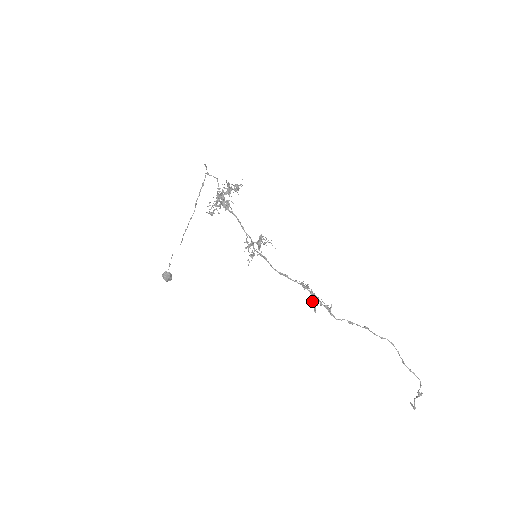
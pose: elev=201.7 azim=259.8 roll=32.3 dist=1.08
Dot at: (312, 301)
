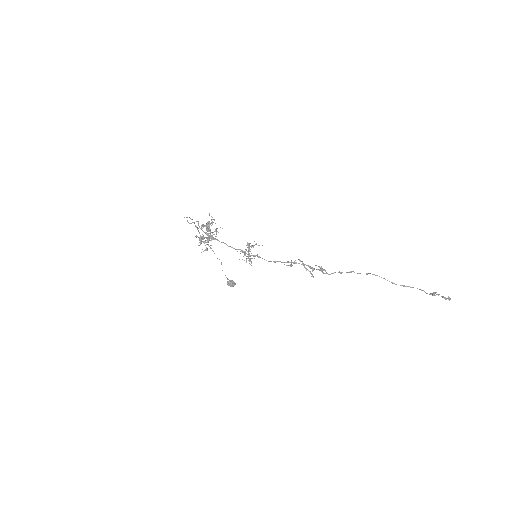
Dot at: (306, 270)
